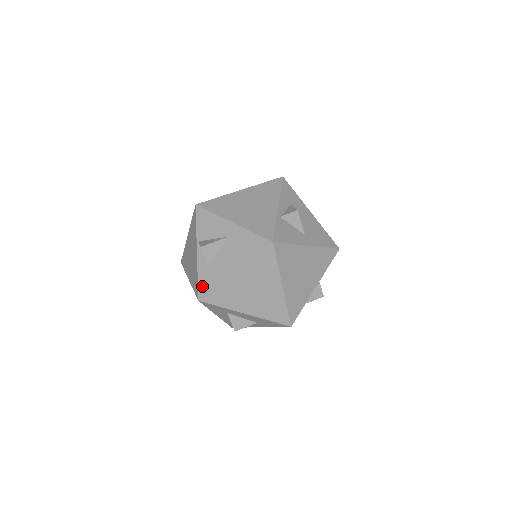
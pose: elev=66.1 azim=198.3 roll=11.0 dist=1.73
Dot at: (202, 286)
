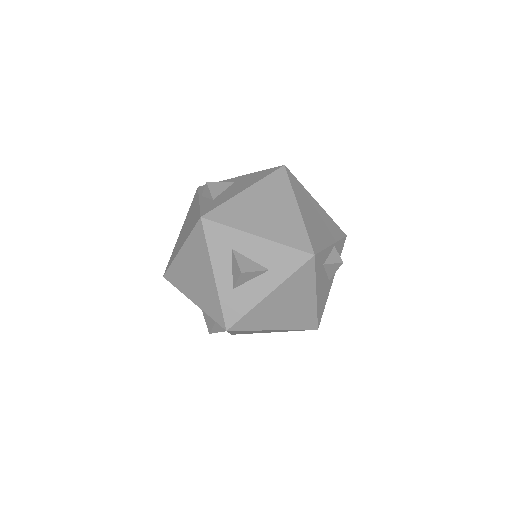
Dot at: (206, 209)
